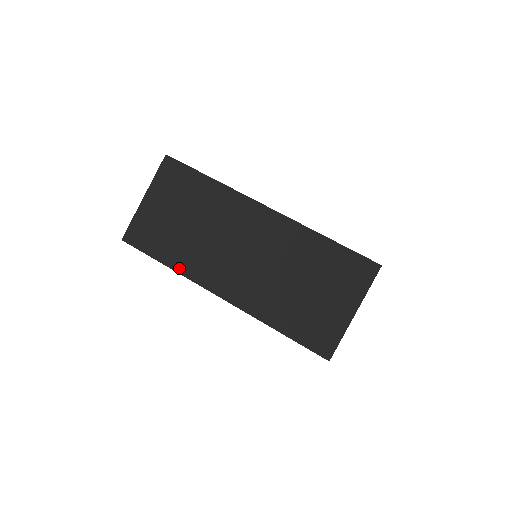
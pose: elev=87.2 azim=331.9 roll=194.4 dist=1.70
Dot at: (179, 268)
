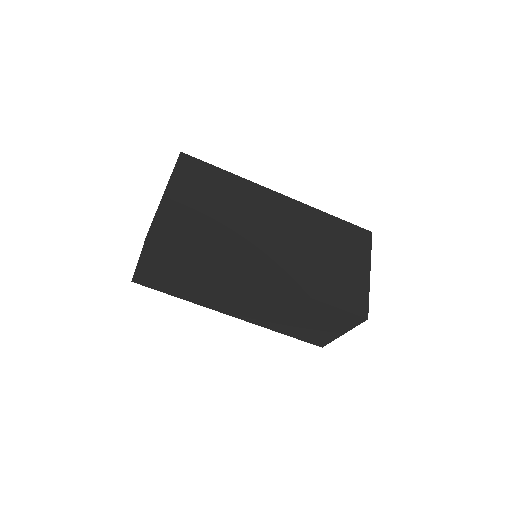
Dot at: (192, 301)
